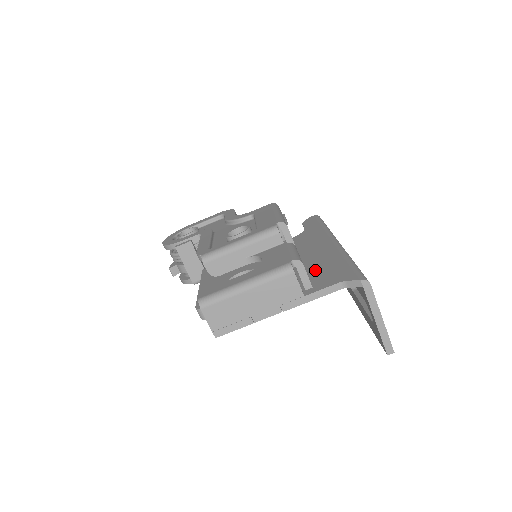
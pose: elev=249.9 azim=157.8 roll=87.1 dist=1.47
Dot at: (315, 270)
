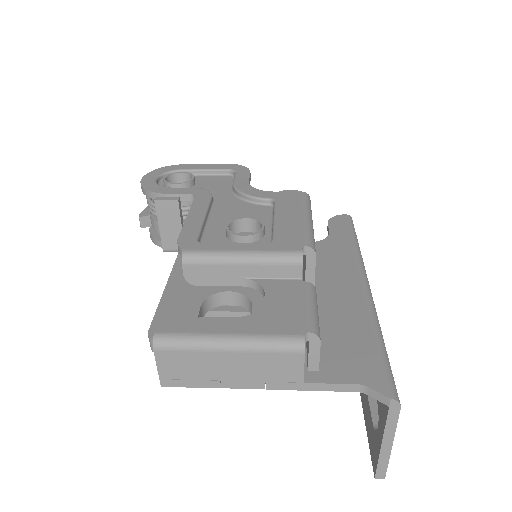
Dot at: (329, 332)
